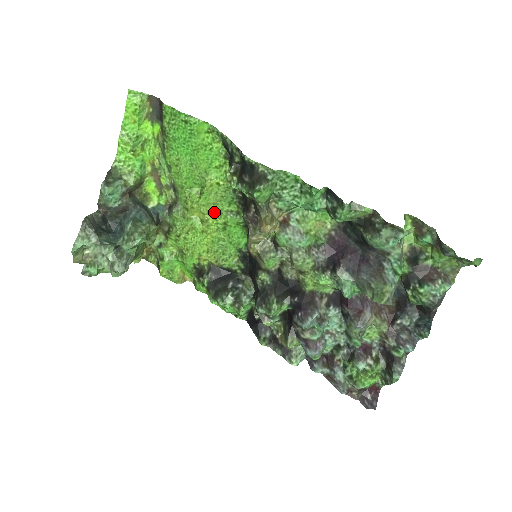
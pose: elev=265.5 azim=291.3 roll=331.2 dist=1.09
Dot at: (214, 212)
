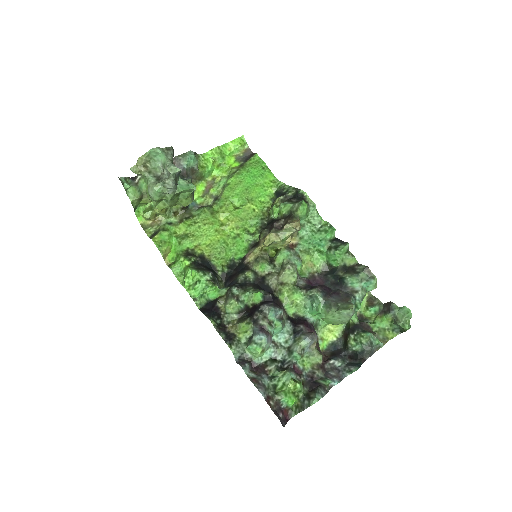
Dot at: (237, 223)
